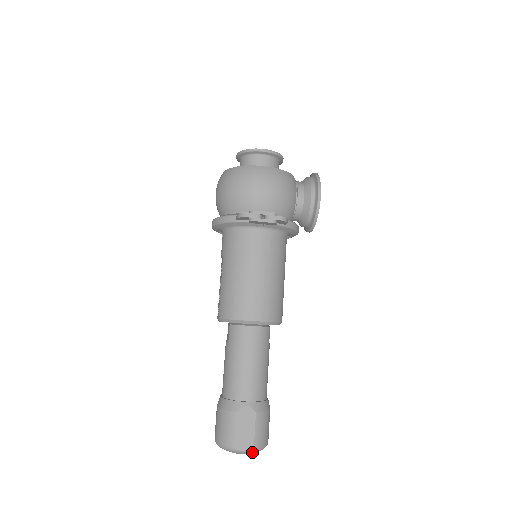
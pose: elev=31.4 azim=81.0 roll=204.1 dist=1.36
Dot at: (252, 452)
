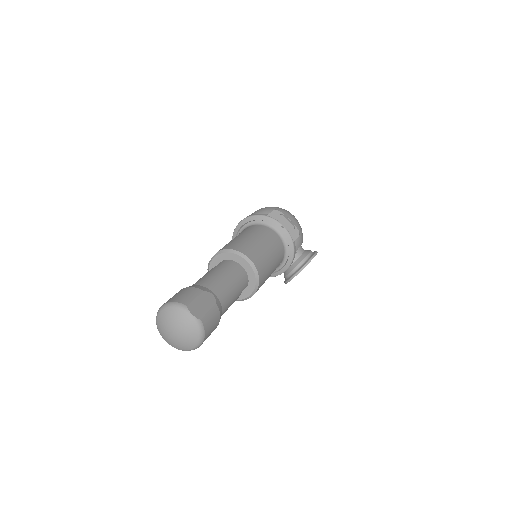
Dot at: (194, 325)
